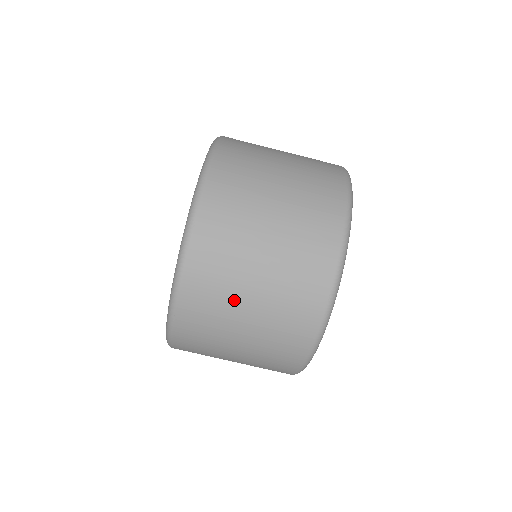
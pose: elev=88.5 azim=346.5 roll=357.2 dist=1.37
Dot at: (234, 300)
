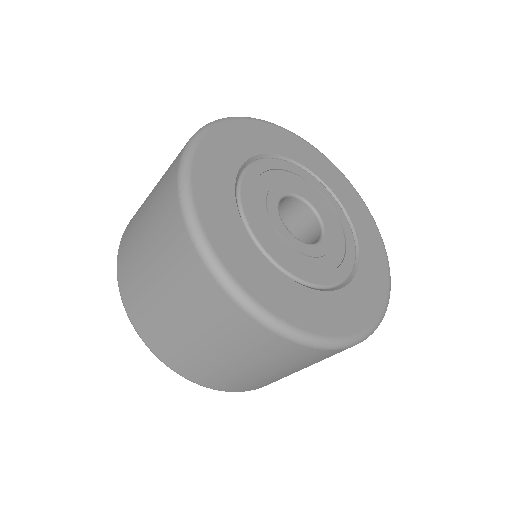
Dot at: (186, 343)
